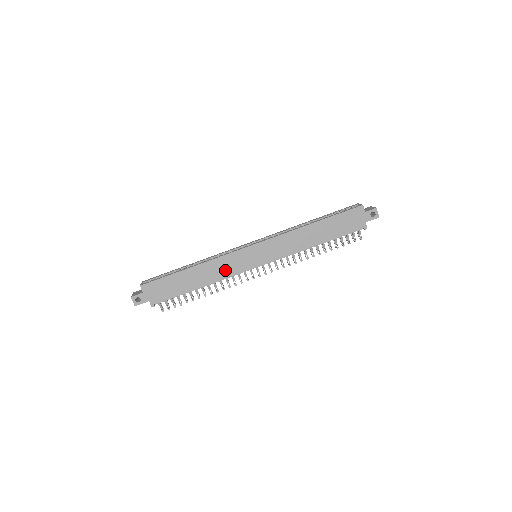
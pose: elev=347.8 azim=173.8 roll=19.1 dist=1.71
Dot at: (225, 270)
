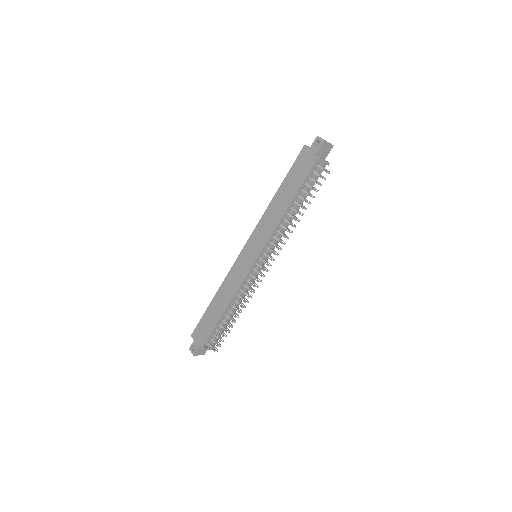
Dot at: (235, 283)
